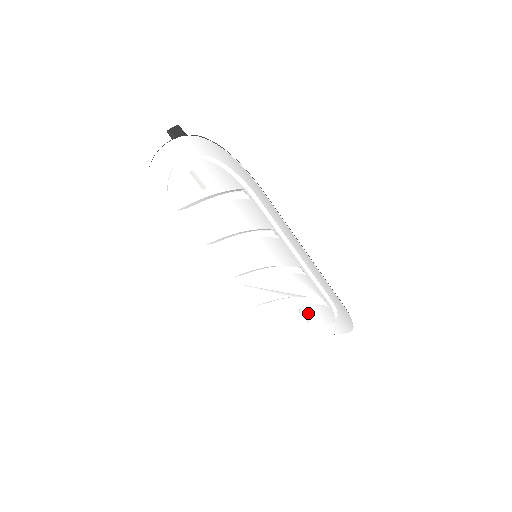
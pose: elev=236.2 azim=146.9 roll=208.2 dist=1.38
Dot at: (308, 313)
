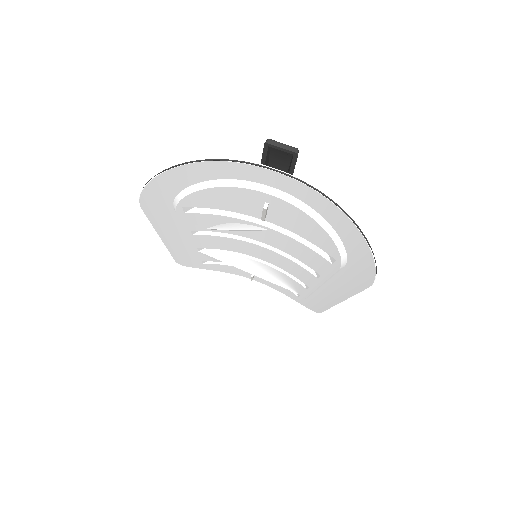
Dot at: occluded
